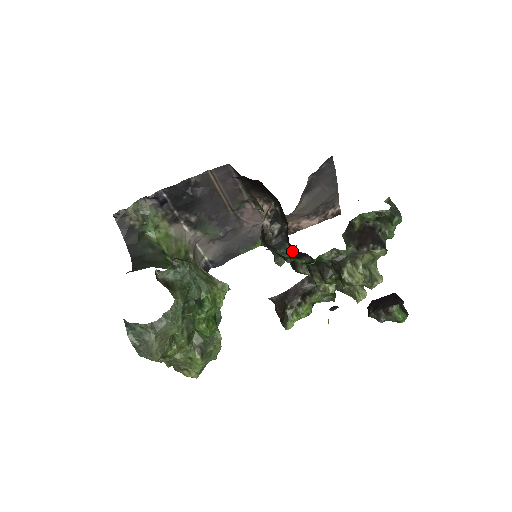
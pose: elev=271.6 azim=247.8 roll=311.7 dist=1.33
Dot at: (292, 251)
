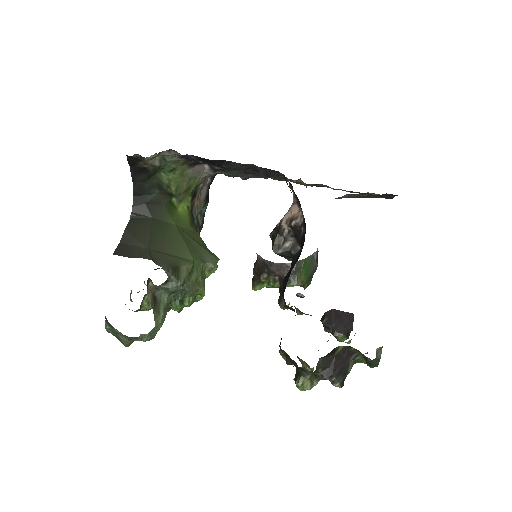
Dot at: occluded
